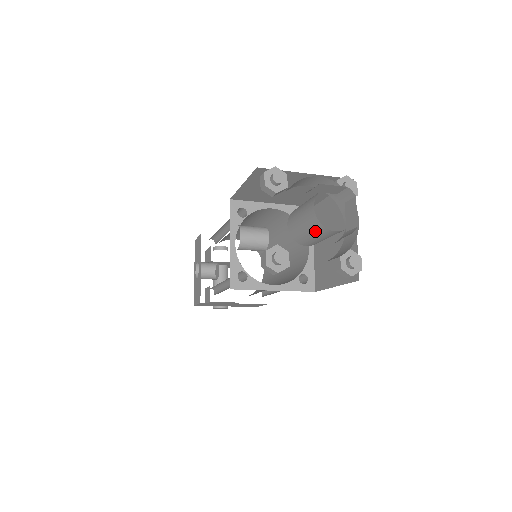
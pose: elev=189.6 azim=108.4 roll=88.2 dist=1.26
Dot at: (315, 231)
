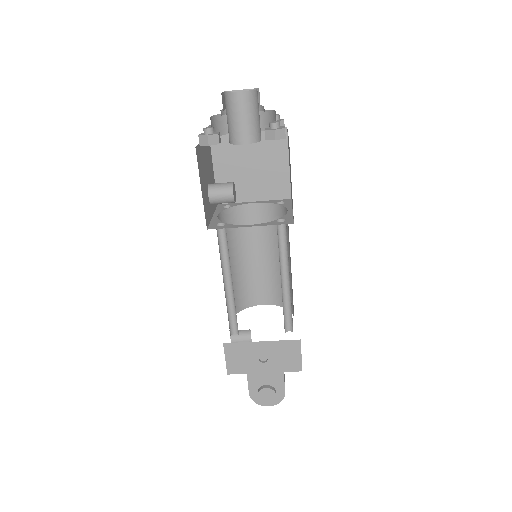
Dot at: (231, 108)
